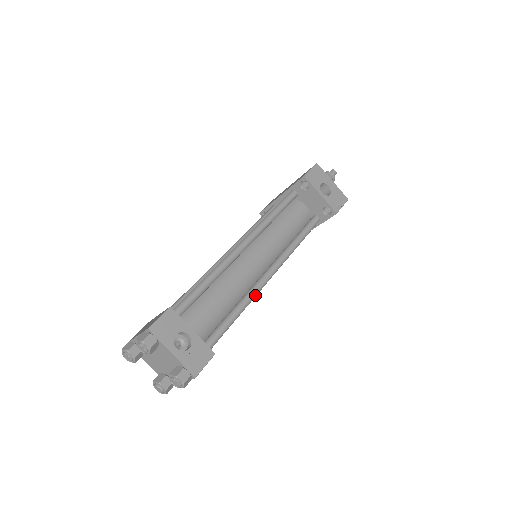
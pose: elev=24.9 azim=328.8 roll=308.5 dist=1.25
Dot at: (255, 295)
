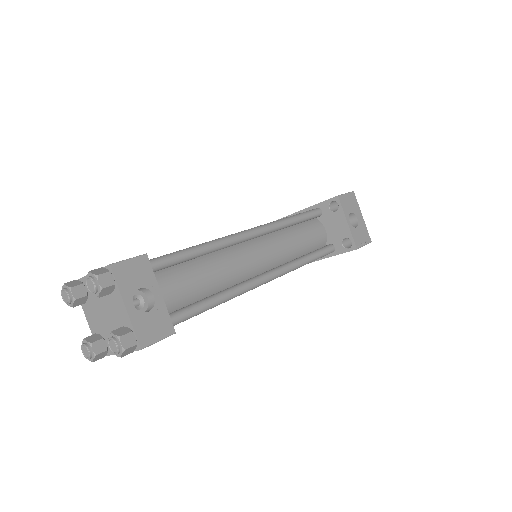
Dot at: (243, 292)
